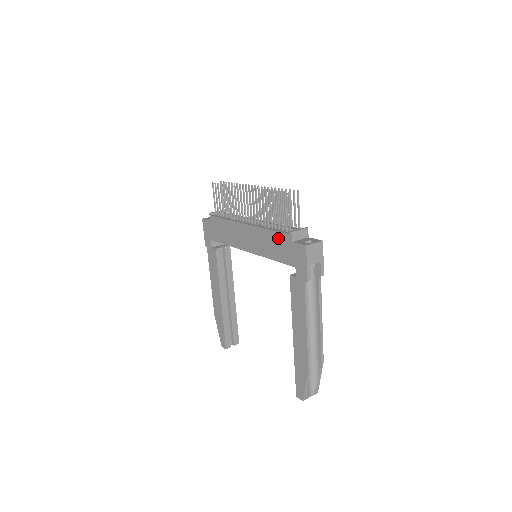
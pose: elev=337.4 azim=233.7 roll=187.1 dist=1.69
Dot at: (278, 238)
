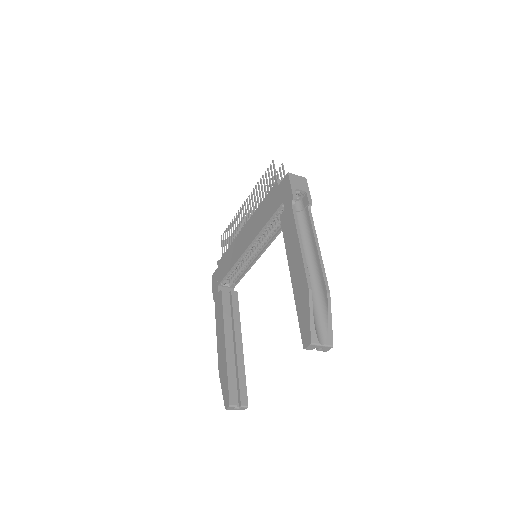
Dot at: (268, 199)
